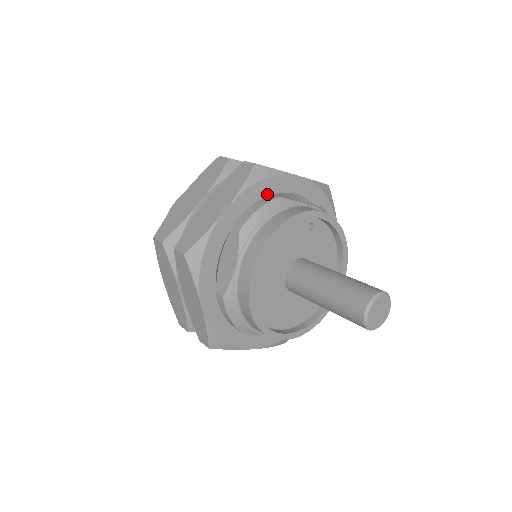
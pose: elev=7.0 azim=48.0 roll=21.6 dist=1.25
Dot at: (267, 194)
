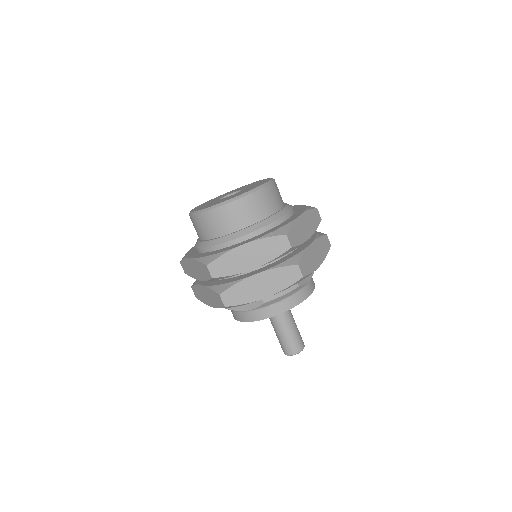
Dot at: occluded
